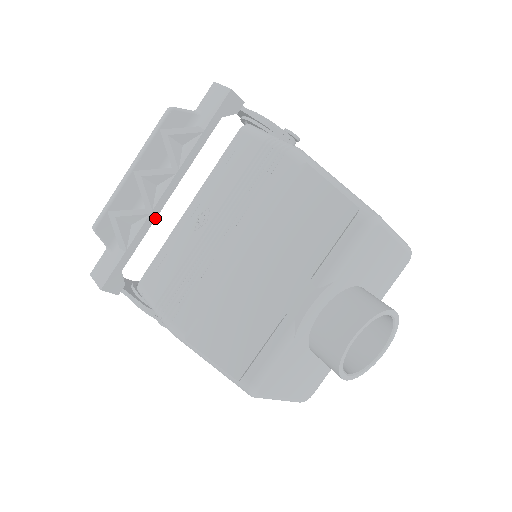
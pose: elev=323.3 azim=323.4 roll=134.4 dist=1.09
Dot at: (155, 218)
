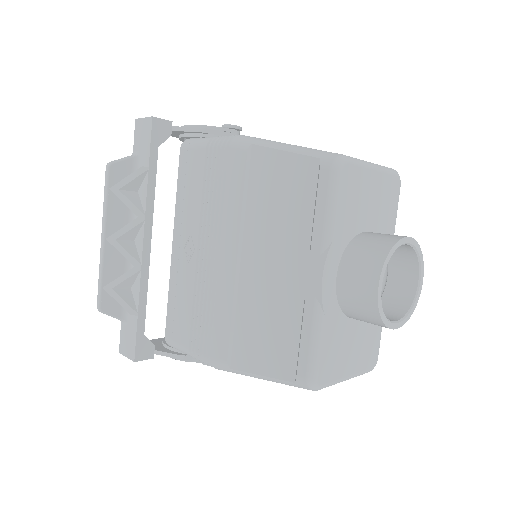
Dot at: (148, 271)
